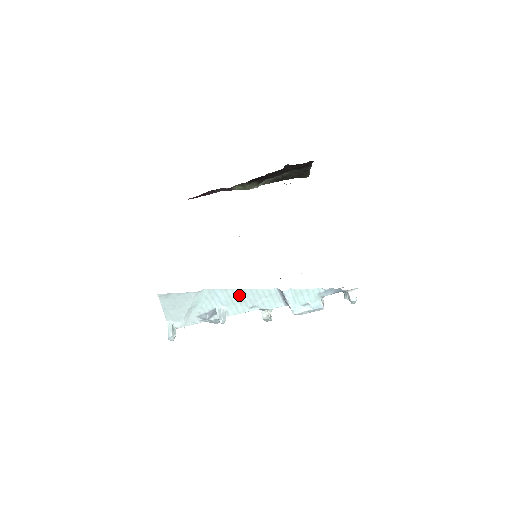
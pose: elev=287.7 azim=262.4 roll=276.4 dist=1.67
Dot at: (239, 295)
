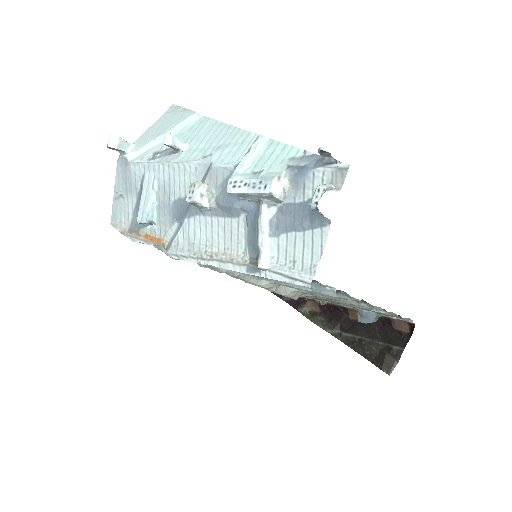
Dot at: (218, 134)
